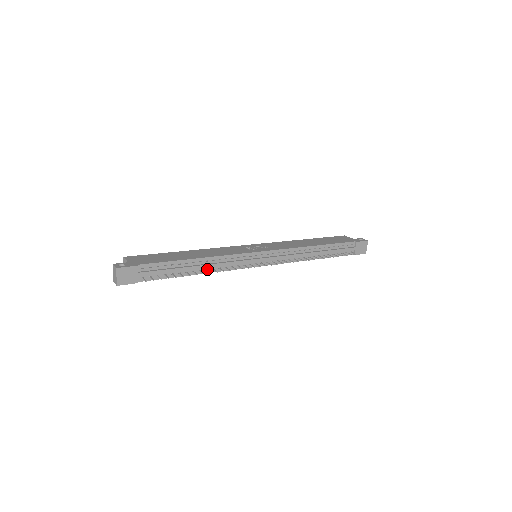
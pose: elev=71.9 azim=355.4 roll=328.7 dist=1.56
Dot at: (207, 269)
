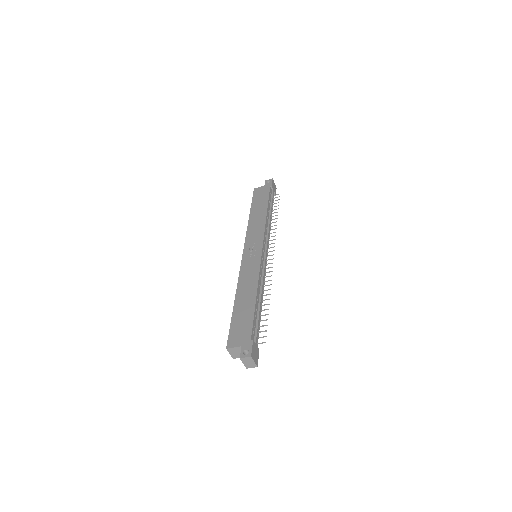
Dot at: occluded
